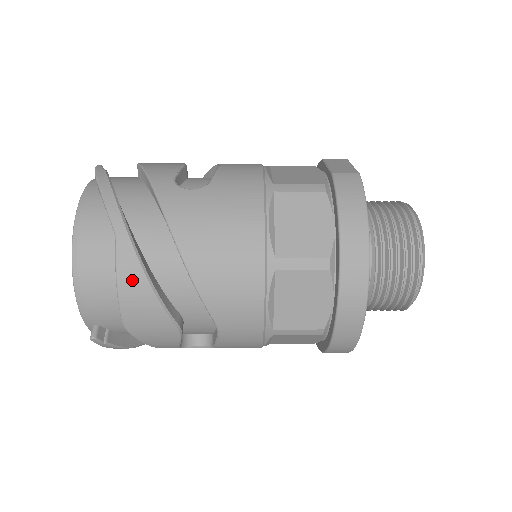
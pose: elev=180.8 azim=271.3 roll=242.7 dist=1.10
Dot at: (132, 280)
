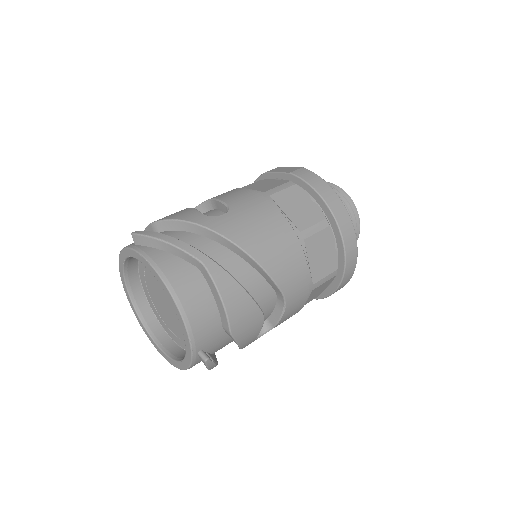
Dot at: (229, 289)
